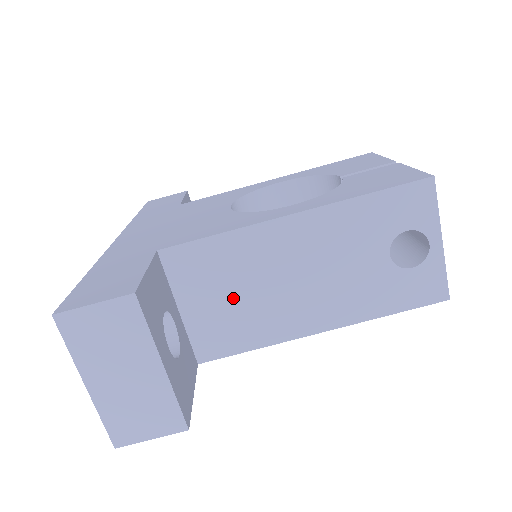
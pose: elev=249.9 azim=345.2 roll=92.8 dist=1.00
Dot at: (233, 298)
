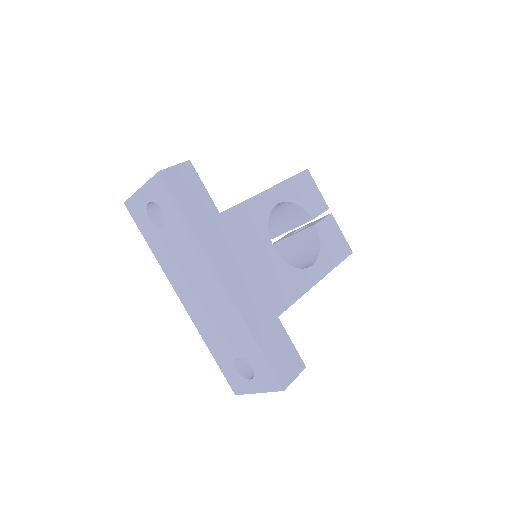
Dot at: occluded
